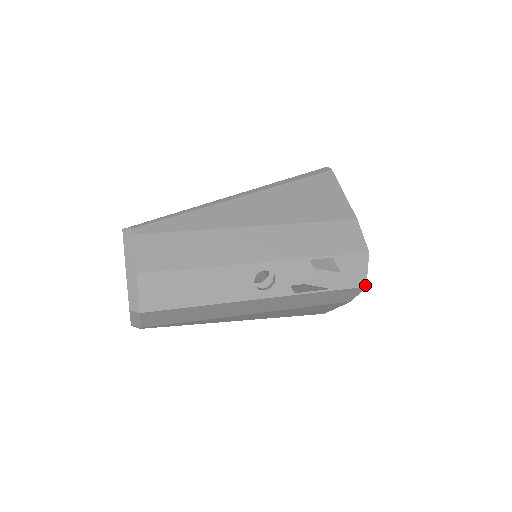
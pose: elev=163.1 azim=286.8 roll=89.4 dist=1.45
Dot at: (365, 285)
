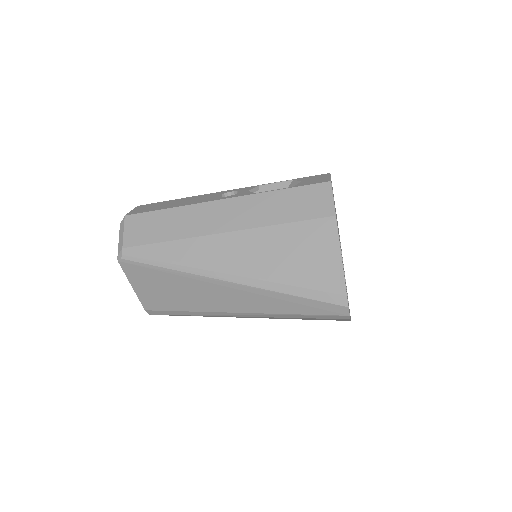
Dot at: (330, 181)
